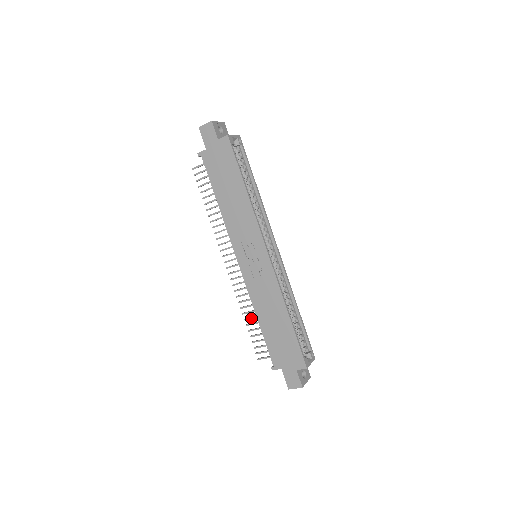
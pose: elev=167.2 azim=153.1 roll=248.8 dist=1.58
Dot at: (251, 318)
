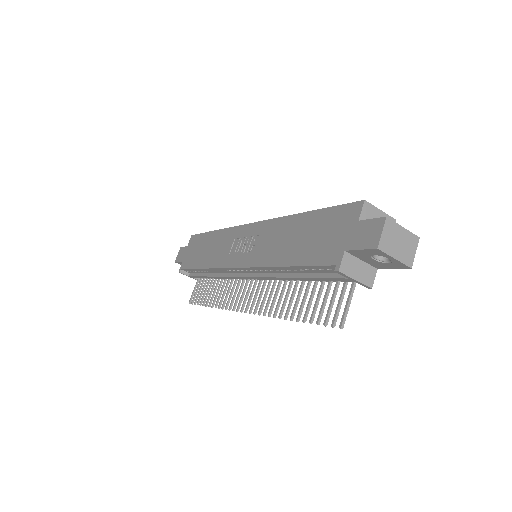
Dot at: (295, 305)
